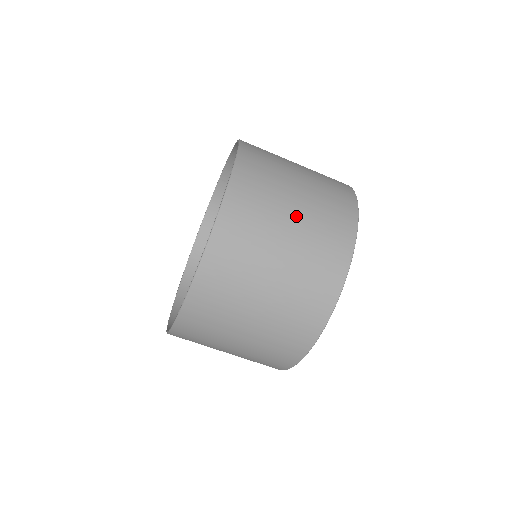
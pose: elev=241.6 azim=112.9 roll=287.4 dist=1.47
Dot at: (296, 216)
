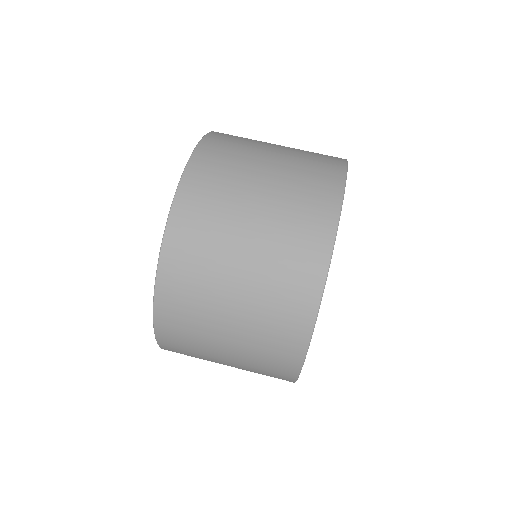
Dot at: (270, 173)
